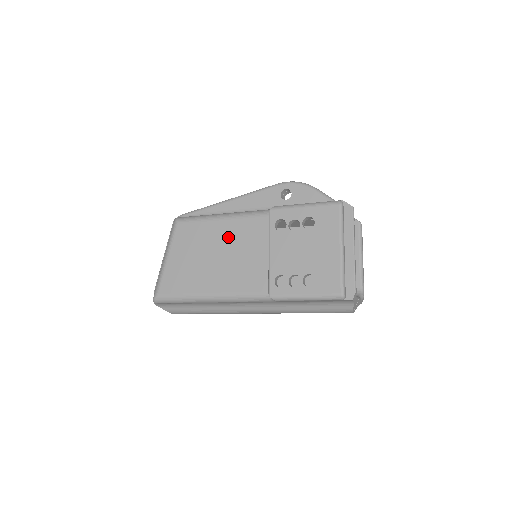
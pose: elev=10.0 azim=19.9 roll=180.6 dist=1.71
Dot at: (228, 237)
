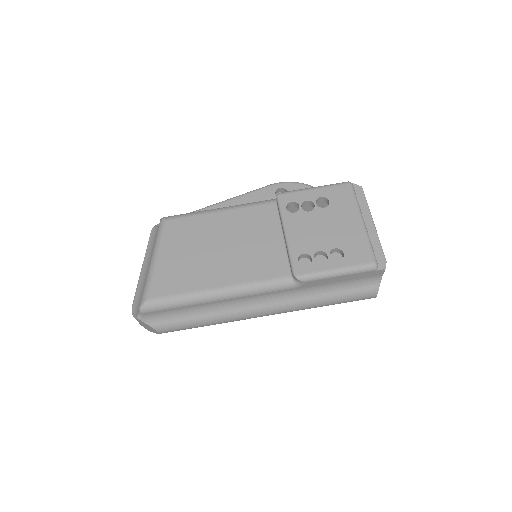
Dot at: (232, 227)
